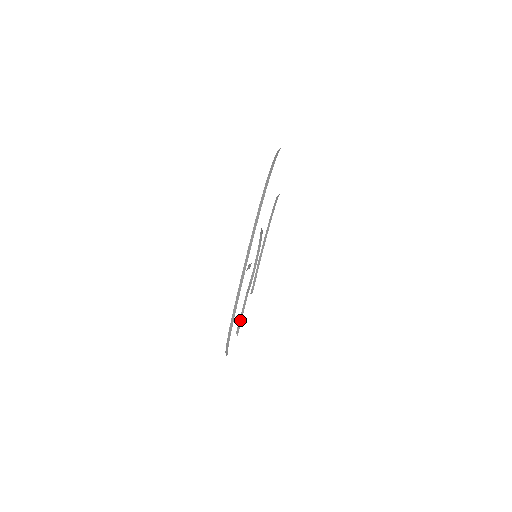
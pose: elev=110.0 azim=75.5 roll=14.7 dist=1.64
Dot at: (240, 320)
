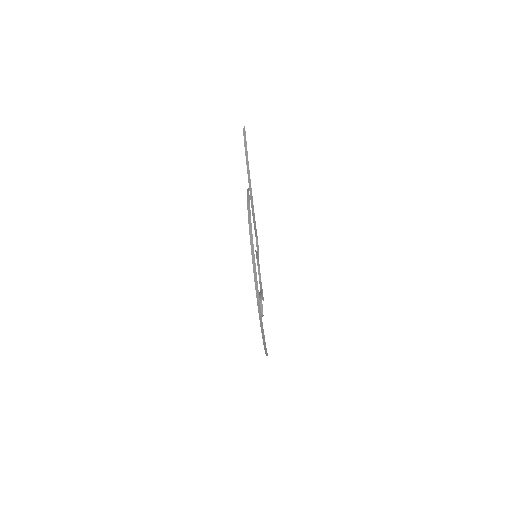
Dot at: (262, 294)
